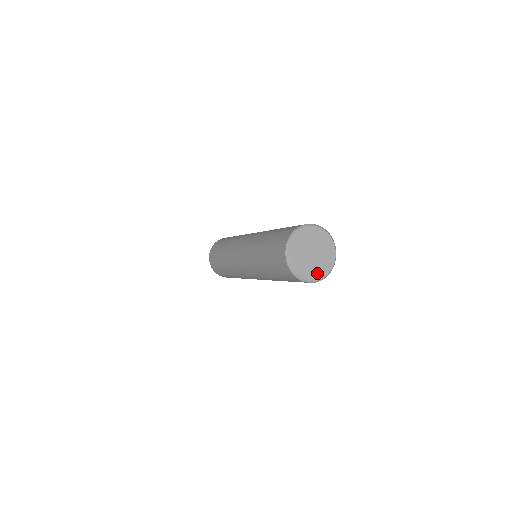
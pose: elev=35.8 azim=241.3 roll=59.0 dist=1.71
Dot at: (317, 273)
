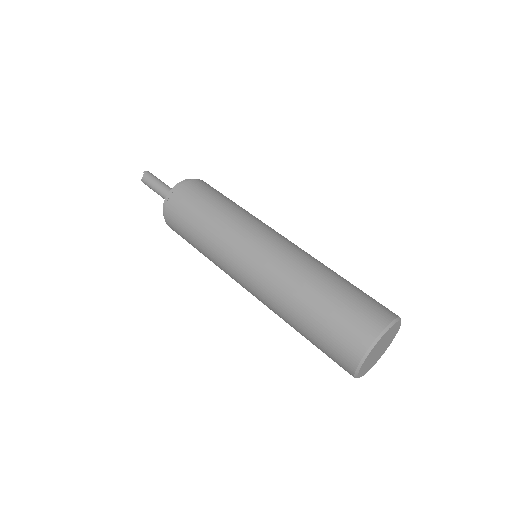
Dot at: (366, 370)
